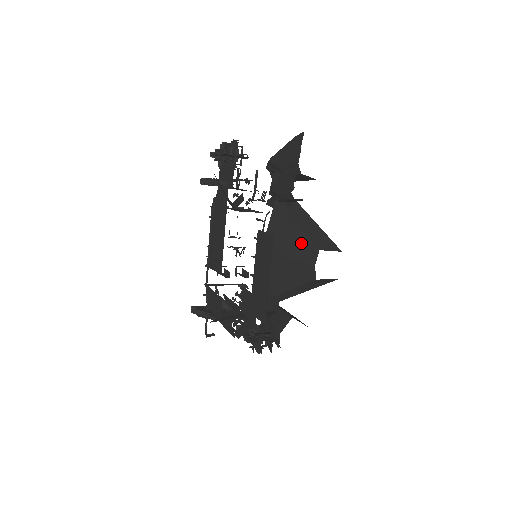
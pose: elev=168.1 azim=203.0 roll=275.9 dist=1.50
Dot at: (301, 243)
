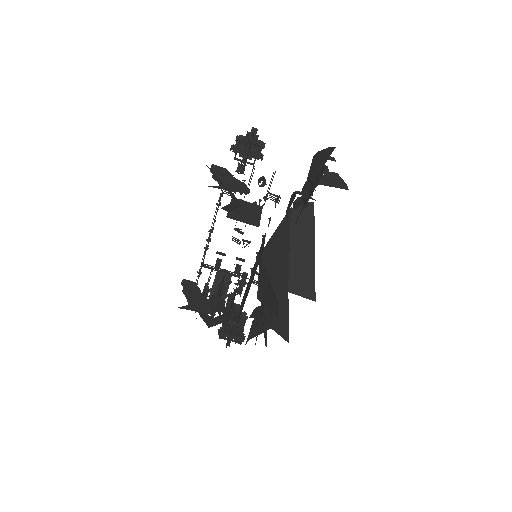
Dot at: (282, 272)
